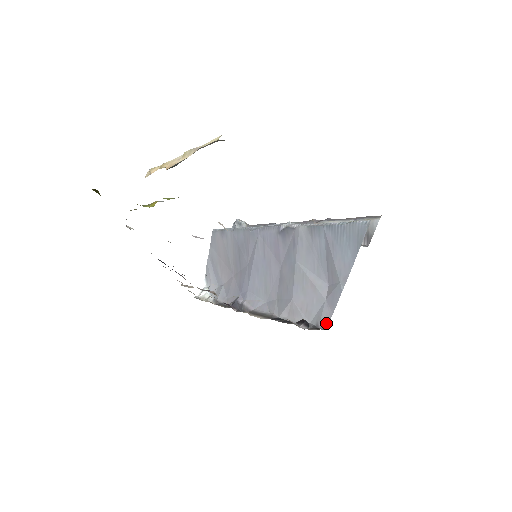
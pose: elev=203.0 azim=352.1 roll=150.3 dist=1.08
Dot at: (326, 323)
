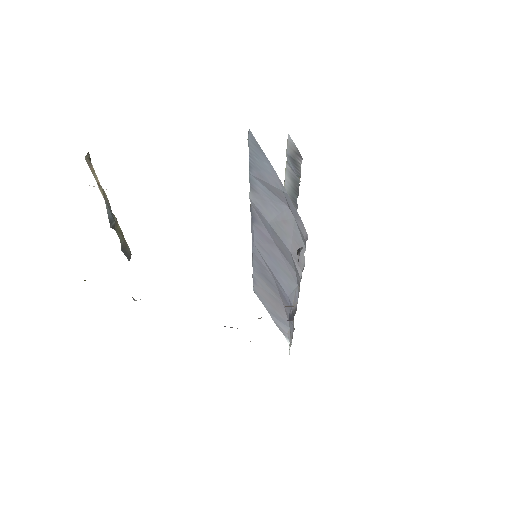
Dot at: (304, 231)
